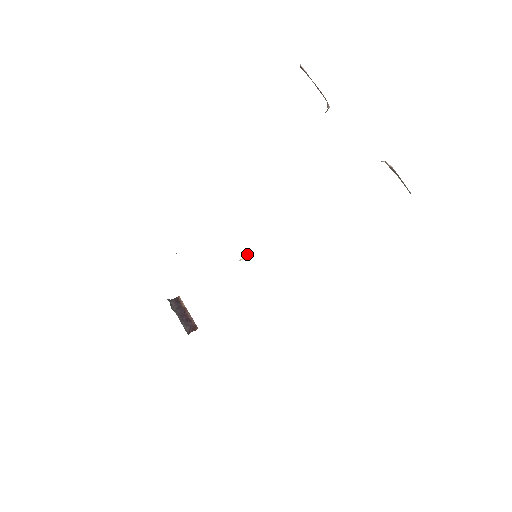
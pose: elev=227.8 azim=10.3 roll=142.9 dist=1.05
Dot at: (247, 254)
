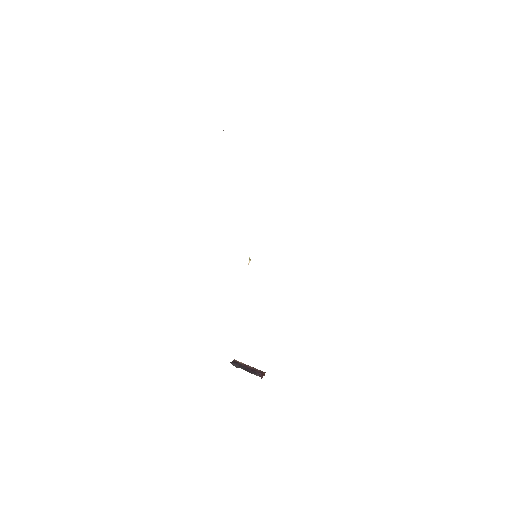
Dot at: occluded
